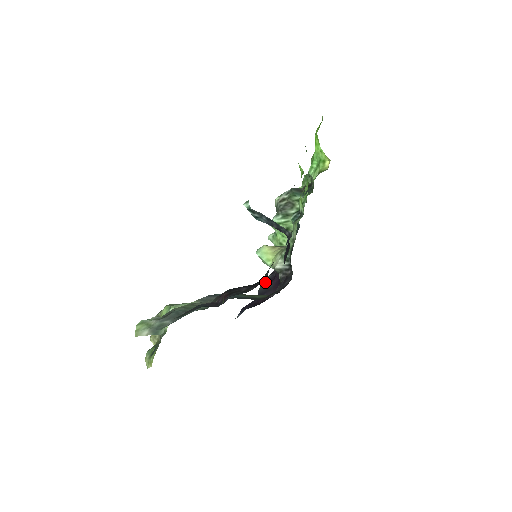
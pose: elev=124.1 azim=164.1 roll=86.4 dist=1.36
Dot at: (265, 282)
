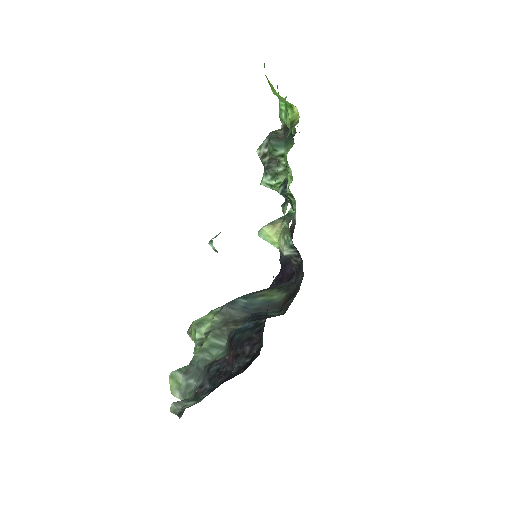
Dot at: occluded
